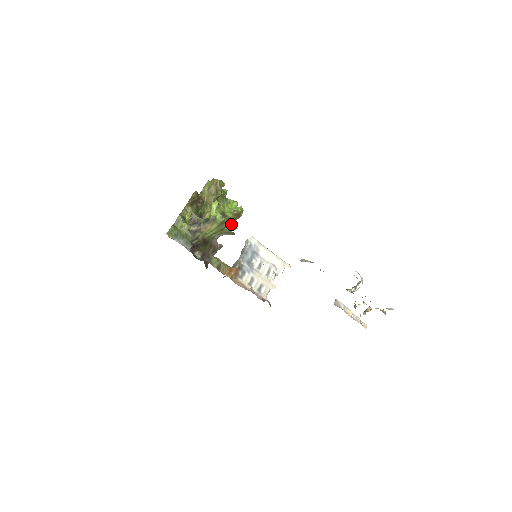
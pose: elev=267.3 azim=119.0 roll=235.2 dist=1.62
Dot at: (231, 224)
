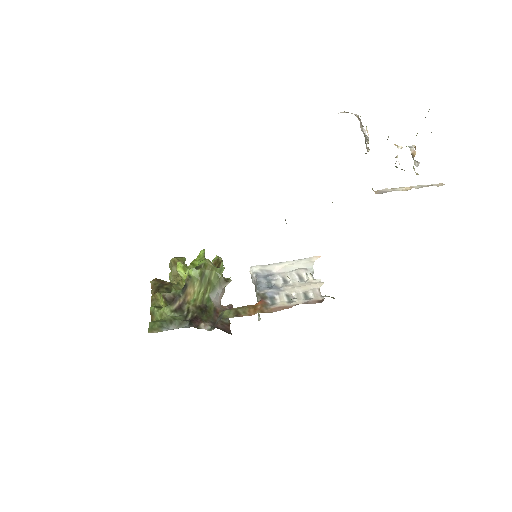
Dot at: (213, 269)
